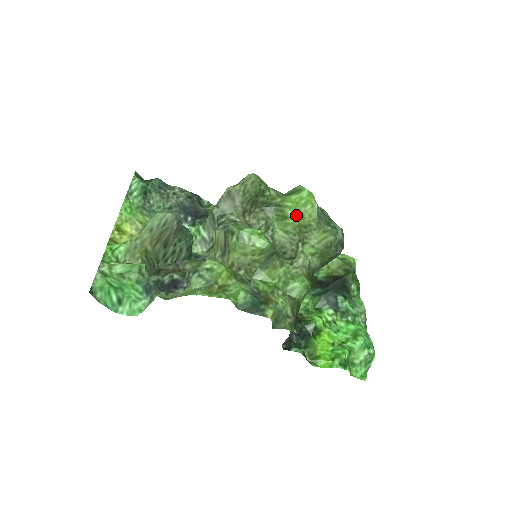
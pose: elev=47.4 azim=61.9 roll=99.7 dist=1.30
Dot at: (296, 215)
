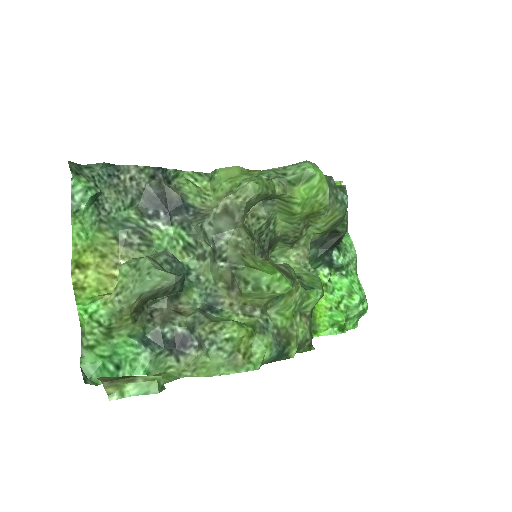
Dot at: (305, 209)
